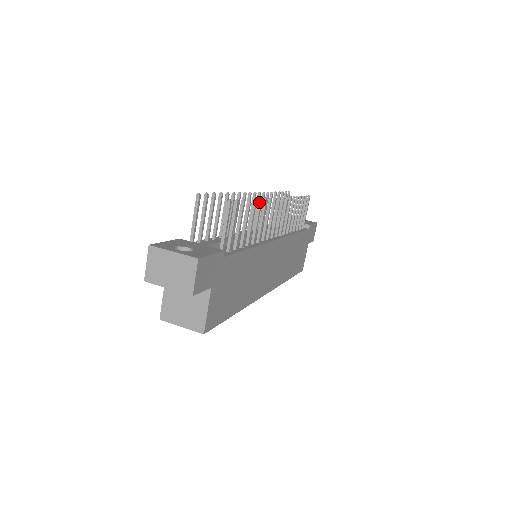
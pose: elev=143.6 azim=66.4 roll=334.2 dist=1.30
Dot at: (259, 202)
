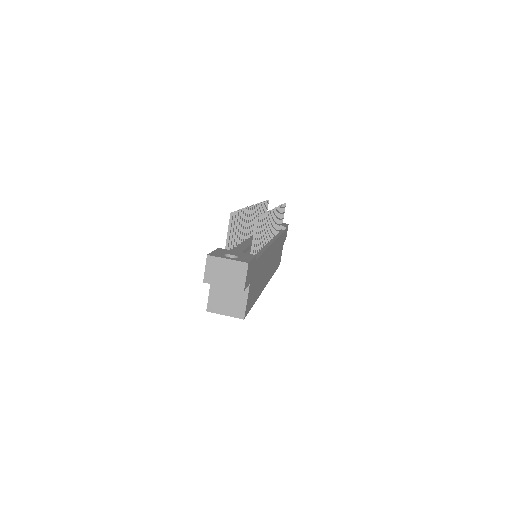
Dot at: (267, 215)
